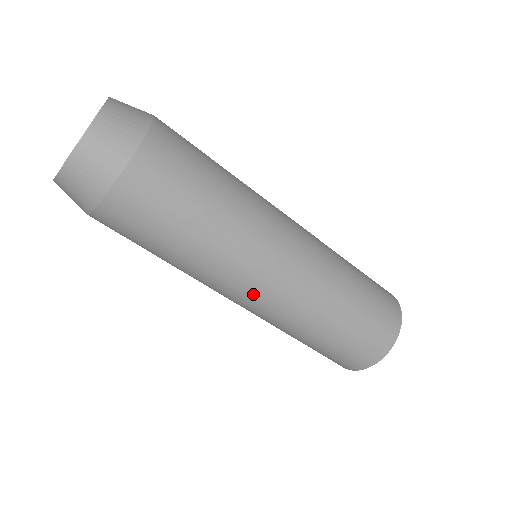
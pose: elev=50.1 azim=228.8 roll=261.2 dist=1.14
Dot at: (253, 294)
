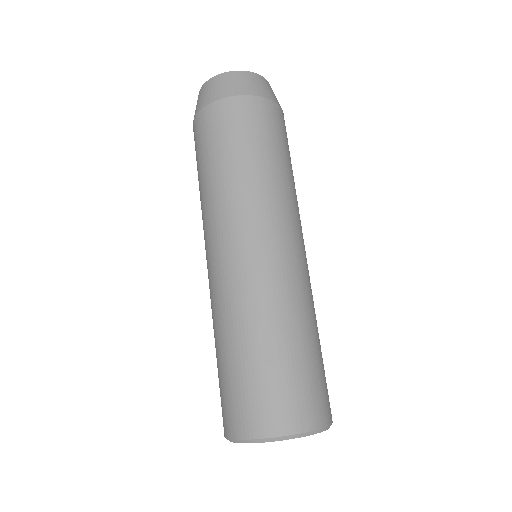
Dot at: (234, 247)
